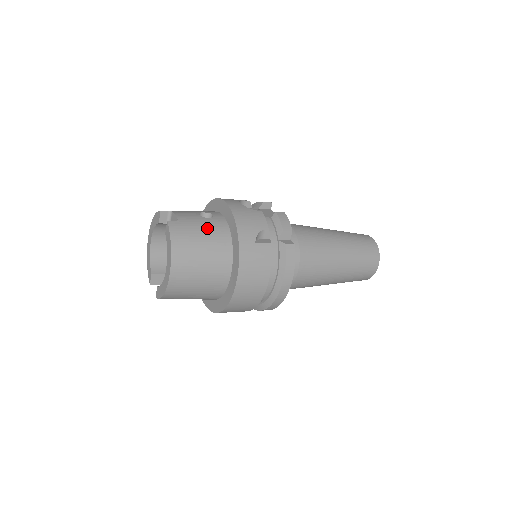
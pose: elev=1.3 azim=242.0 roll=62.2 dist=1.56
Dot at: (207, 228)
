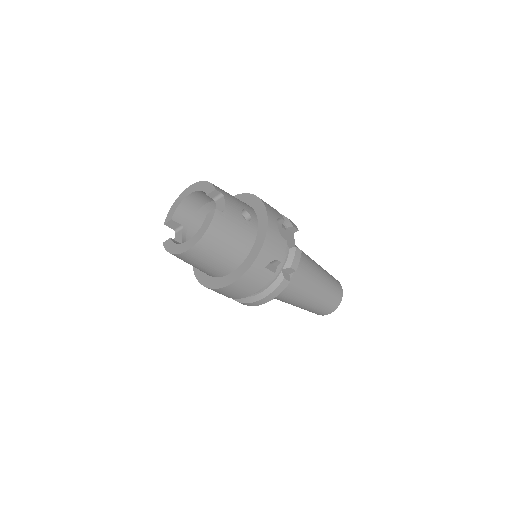
Dot at: (240, 231)
